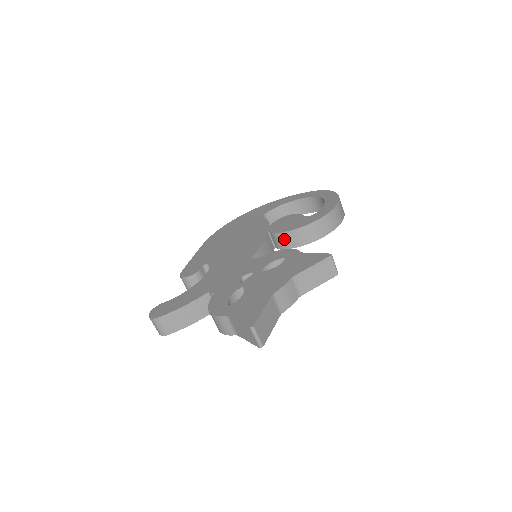
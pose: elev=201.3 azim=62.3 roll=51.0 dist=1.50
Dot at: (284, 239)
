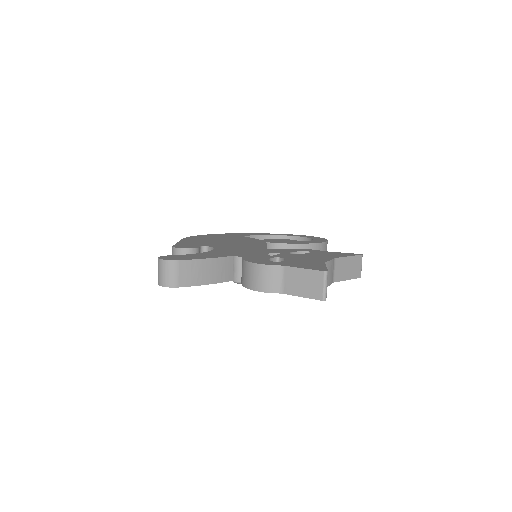
Dot at: occluded
